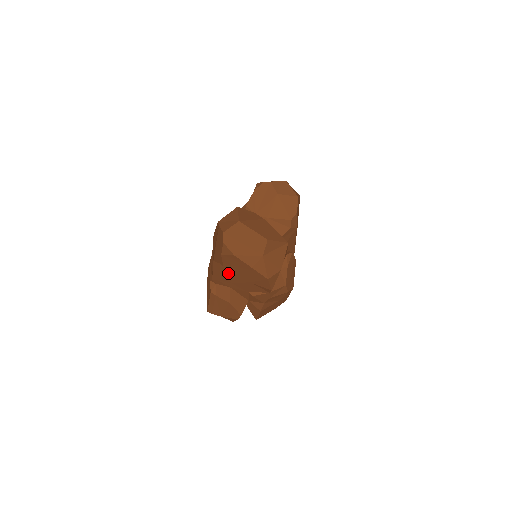
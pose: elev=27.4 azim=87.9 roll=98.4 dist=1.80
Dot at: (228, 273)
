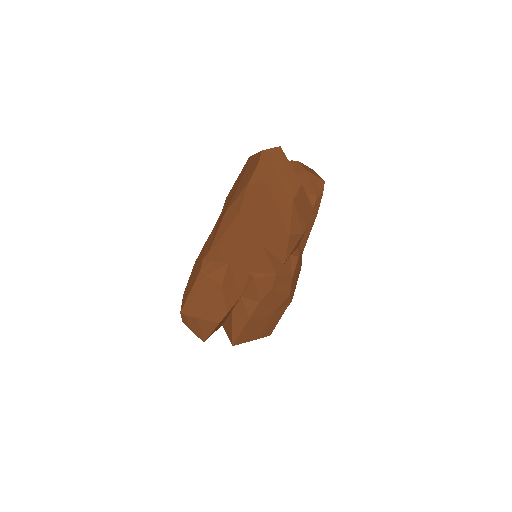
Dot at: (240, 228)
